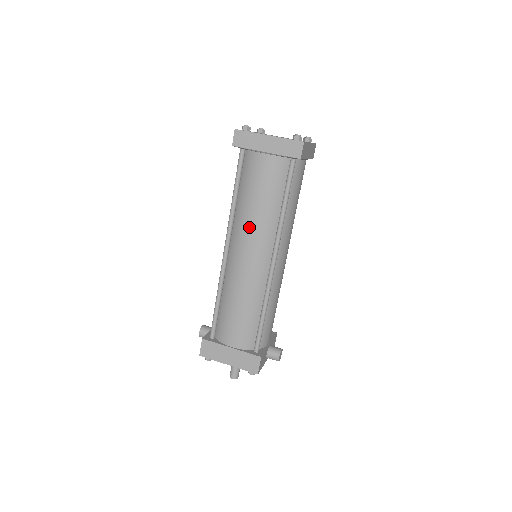
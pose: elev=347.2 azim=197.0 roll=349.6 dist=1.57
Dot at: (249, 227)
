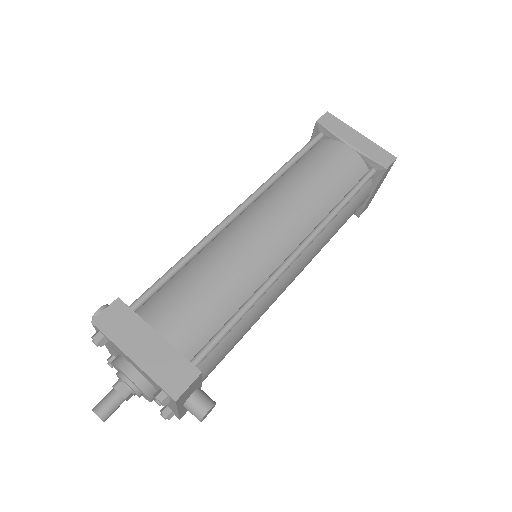
Dot at: (290, 198)
